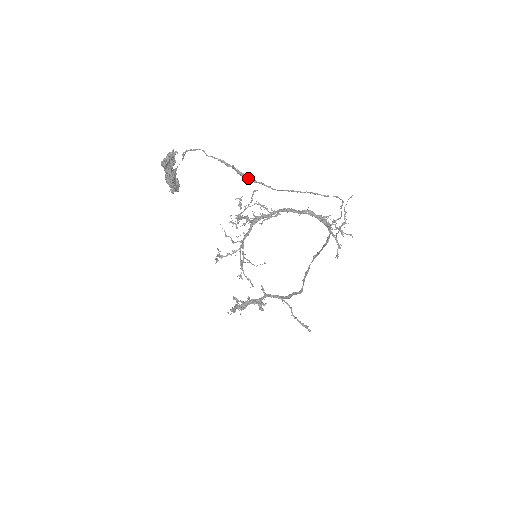
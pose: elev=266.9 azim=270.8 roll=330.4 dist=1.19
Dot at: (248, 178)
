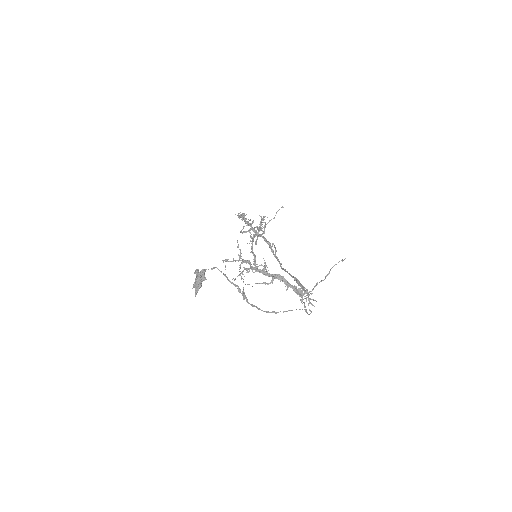
Dot at: (248, 303)
